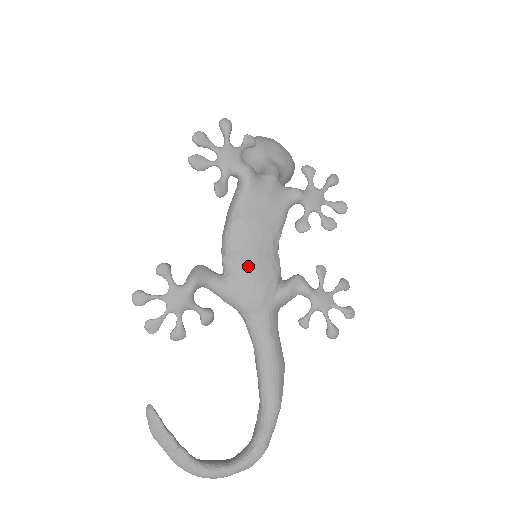
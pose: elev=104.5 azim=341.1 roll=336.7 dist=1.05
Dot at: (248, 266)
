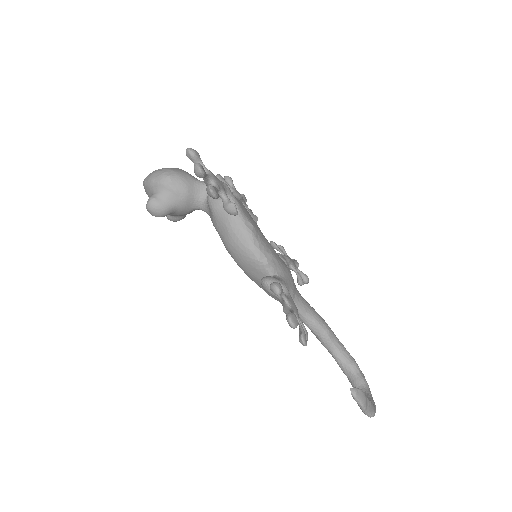
Dot at: (278, 258)
